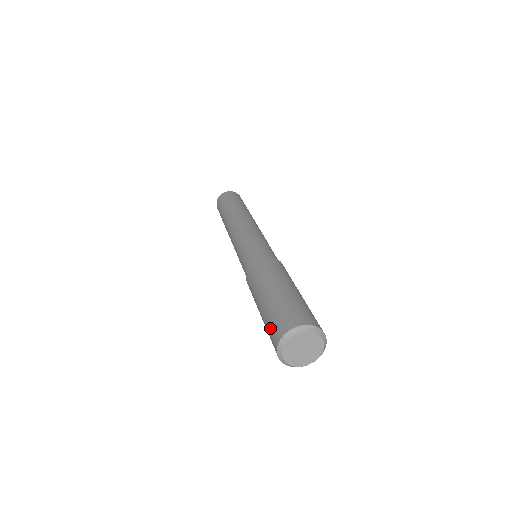
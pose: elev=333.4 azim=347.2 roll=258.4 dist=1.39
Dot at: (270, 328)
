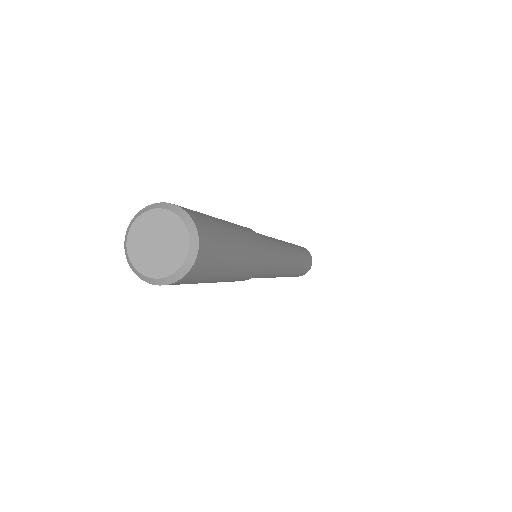
Dot at: occluded
